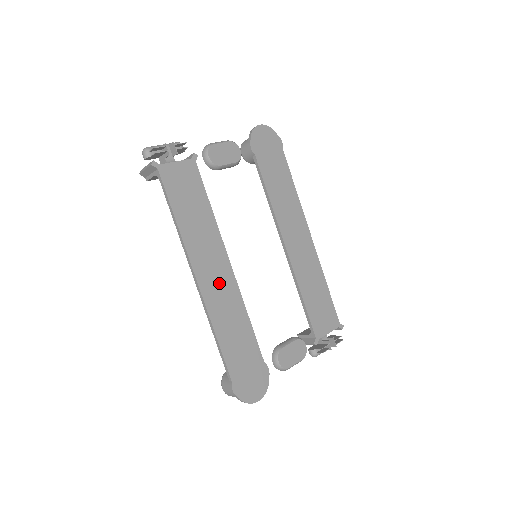
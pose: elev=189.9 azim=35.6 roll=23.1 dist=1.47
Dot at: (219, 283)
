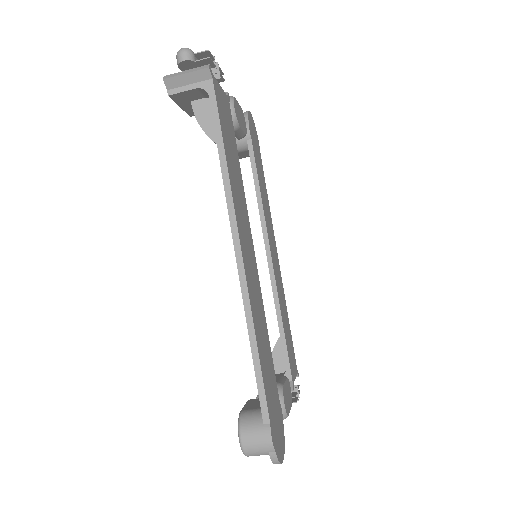
Dot at: (252, 270)
